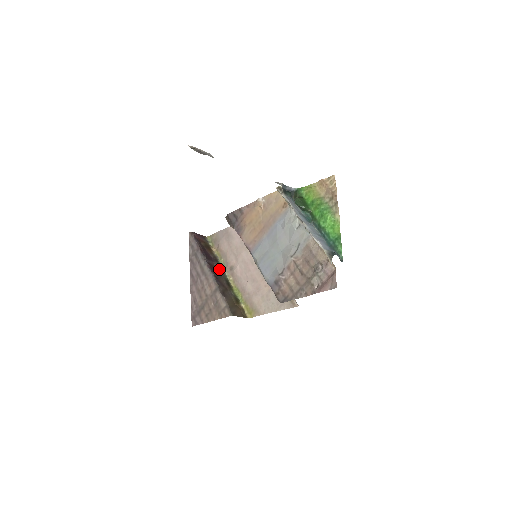
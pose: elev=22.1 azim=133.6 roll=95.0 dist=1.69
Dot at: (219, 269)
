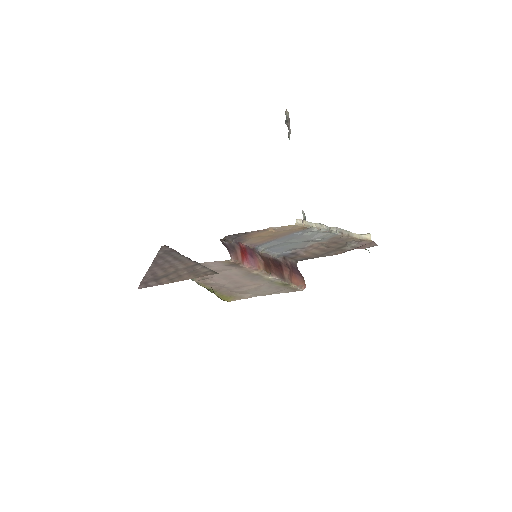
Dot at: occluded
